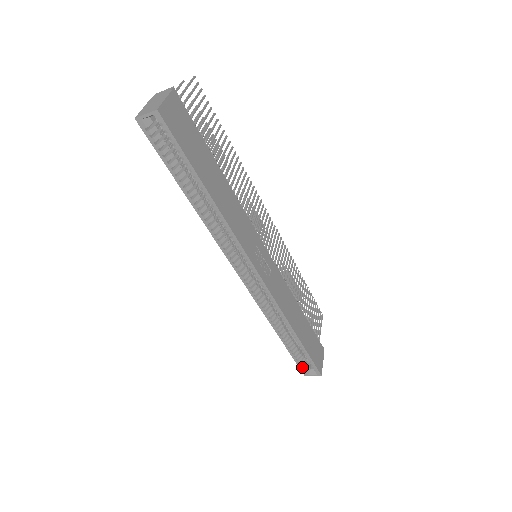
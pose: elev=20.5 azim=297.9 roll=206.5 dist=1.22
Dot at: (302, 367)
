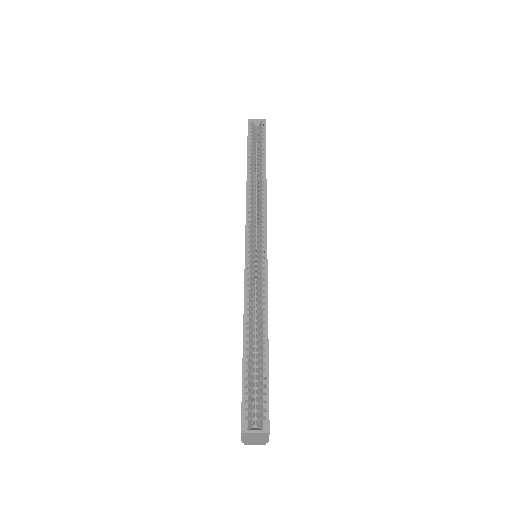
Dot at: (246, 406)
